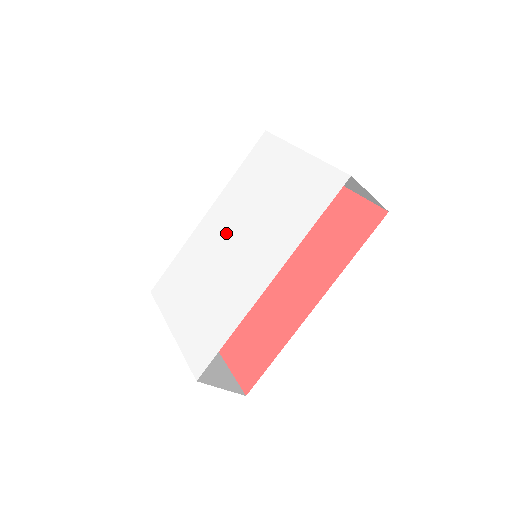
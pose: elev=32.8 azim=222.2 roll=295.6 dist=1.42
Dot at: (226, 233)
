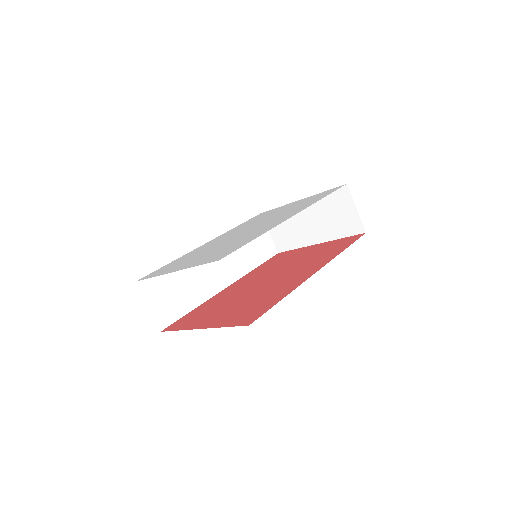
Dot at: (234, 234)
